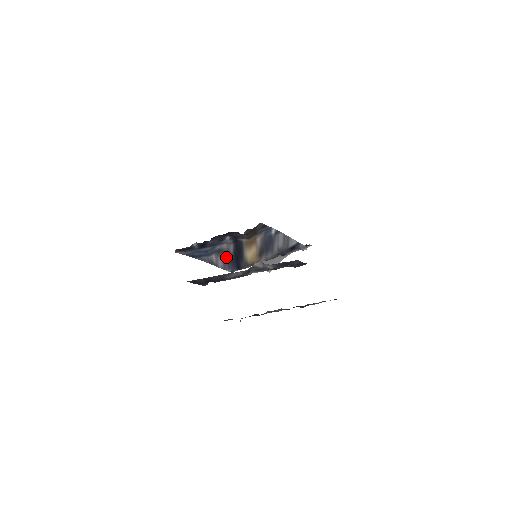
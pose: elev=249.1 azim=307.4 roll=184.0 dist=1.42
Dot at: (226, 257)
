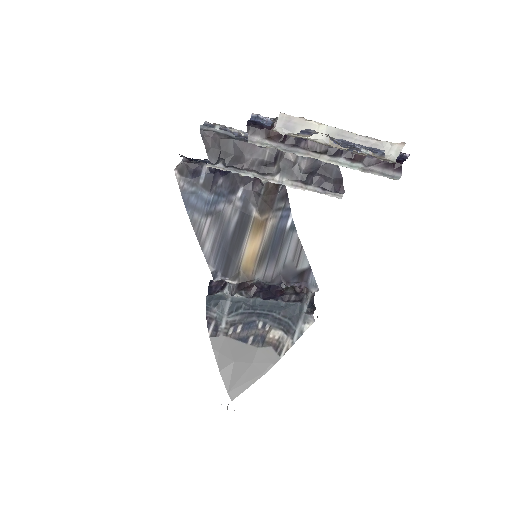
Dot at: (220, 236)
